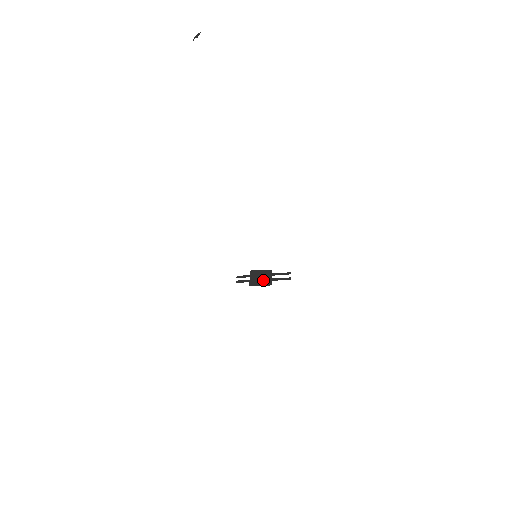
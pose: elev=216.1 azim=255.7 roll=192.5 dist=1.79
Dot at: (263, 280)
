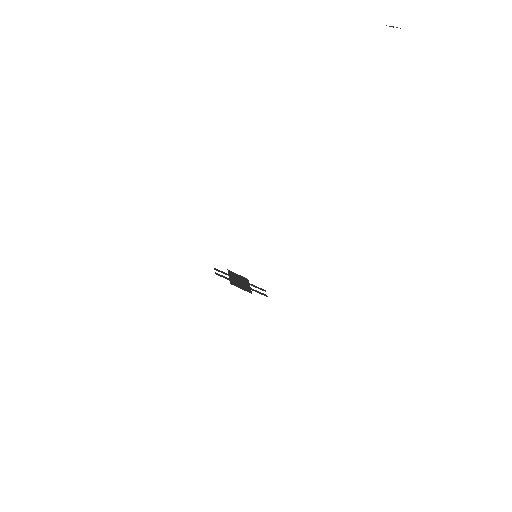
Dot at: (243, 285)
